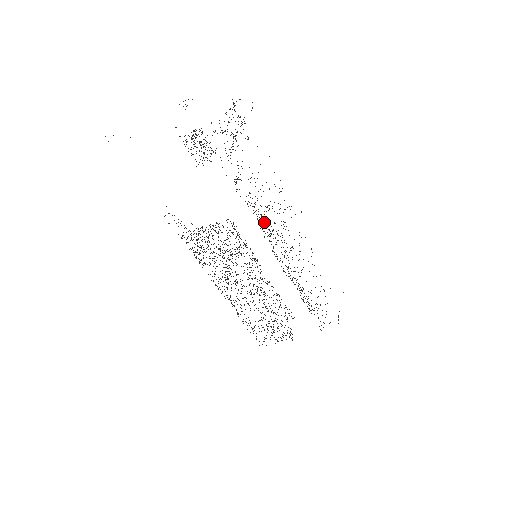
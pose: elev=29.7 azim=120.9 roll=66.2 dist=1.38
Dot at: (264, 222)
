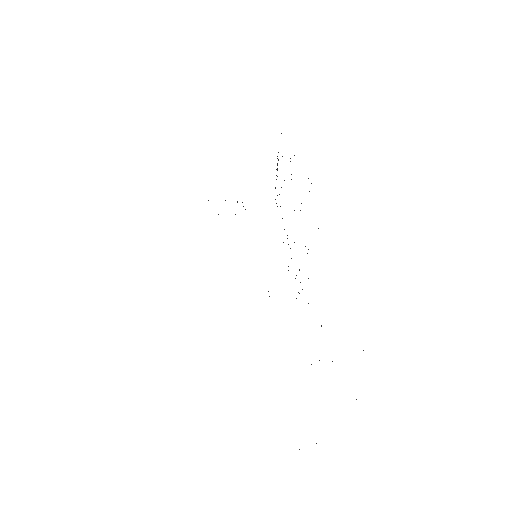
Dot at: occluded
